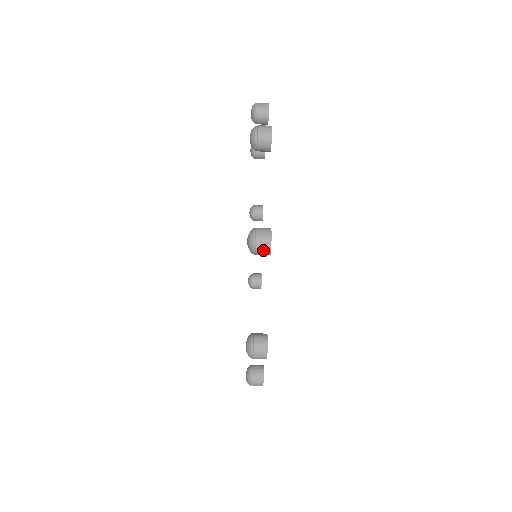
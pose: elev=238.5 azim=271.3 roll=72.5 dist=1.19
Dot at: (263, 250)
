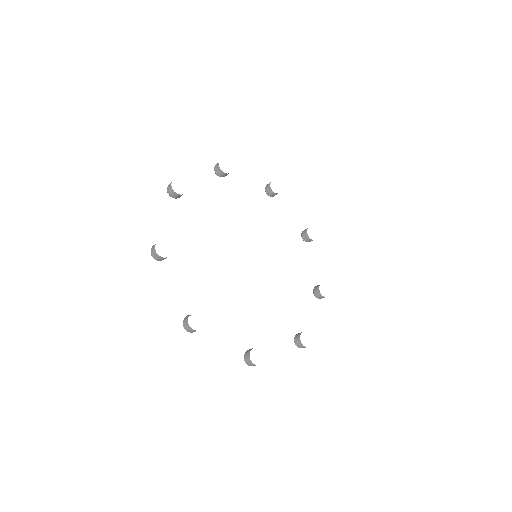
Dot at: occluded
